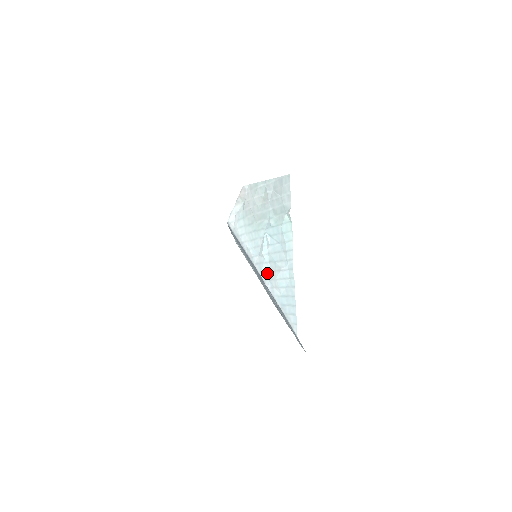
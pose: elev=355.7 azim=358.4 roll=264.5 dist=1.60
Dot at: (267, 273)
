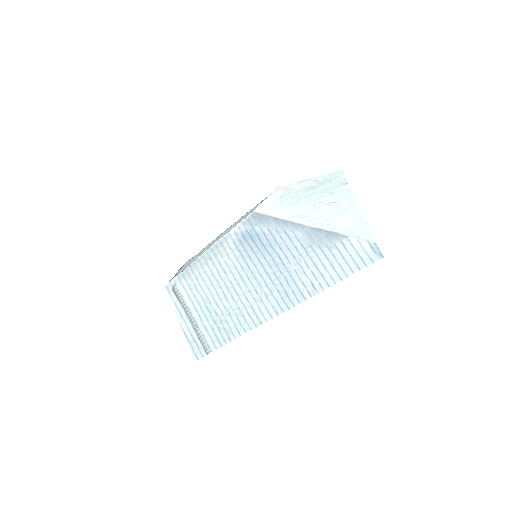
Dot at: (324, 222)
